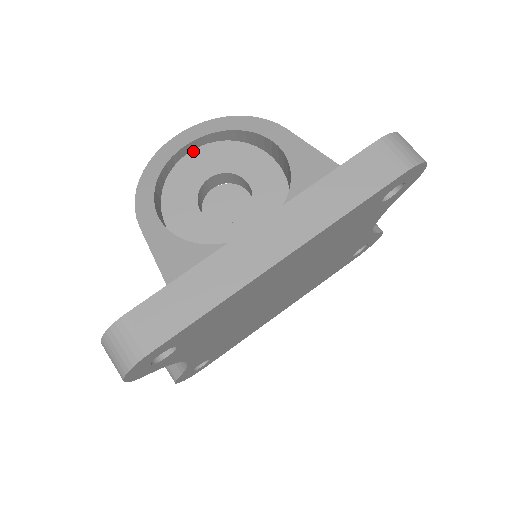
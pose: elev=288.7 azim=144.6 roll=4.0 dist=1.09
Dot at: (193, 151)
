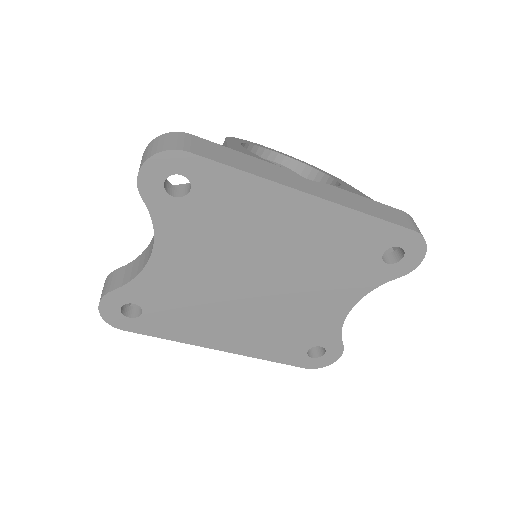
Dot at: (276, 163)
